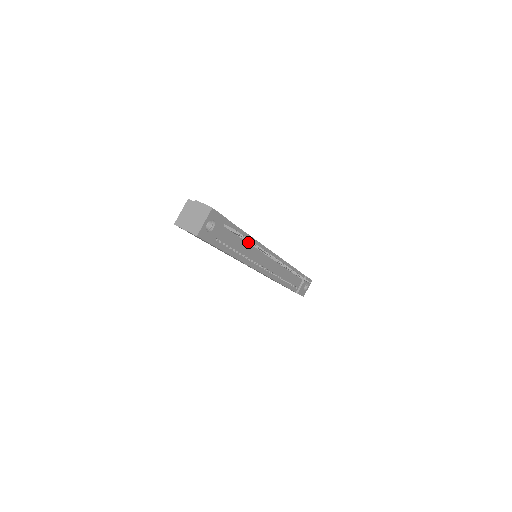
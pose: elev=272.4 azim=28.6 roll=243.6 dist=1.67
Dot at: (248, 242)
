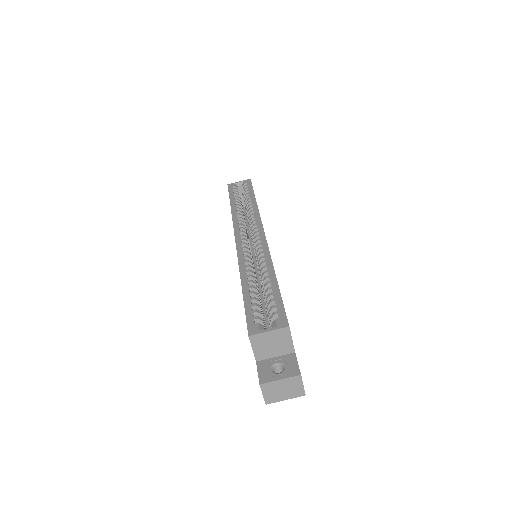
Dot at: occluded
